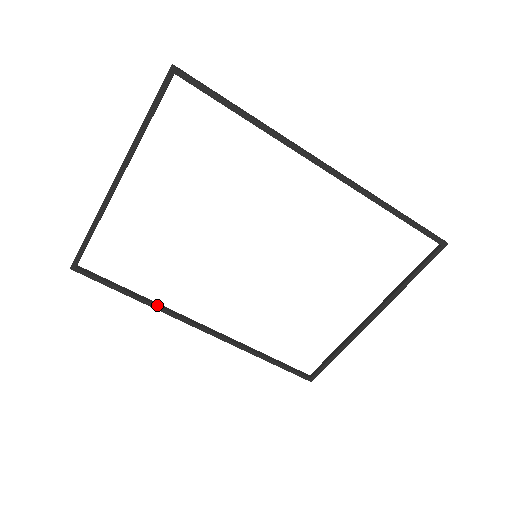
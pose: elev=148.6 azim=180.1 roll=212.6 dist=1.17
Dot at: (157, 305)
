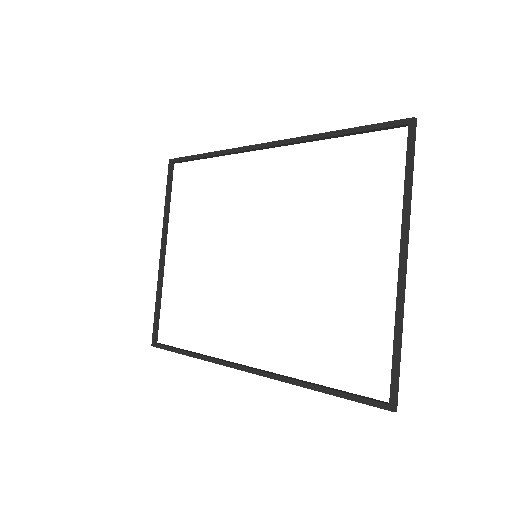
Dot at: (207, 356)
